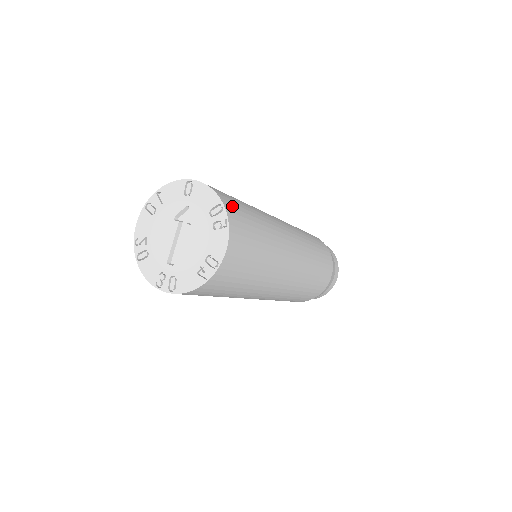
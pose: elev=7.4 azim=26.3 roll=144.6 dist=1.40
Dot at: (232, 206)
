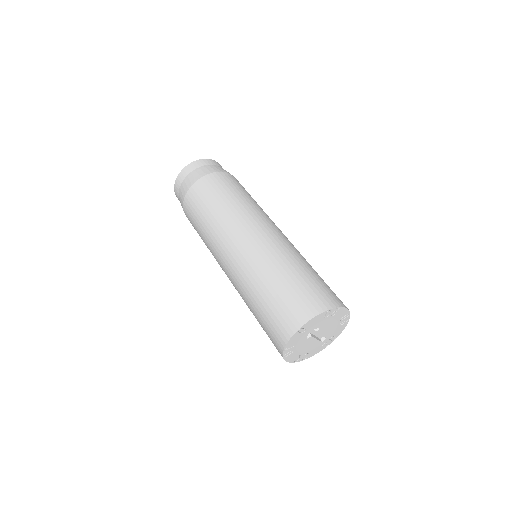
Dot at: (319, 300)
